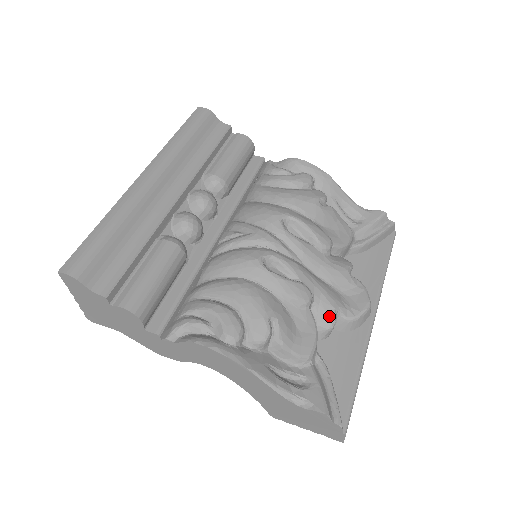
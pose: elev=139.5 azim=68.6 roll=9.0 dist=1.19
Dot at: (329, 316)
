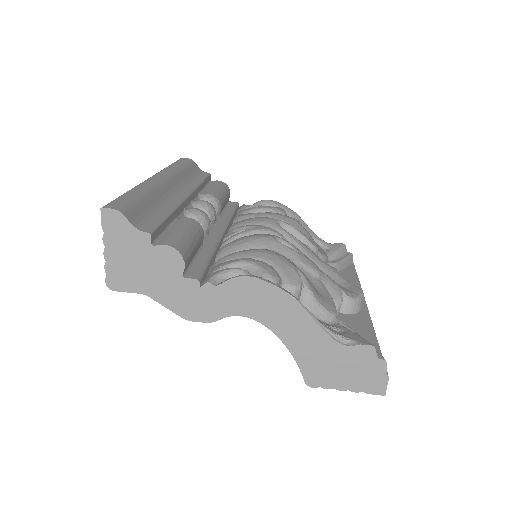
Dot at: (336, 292)
